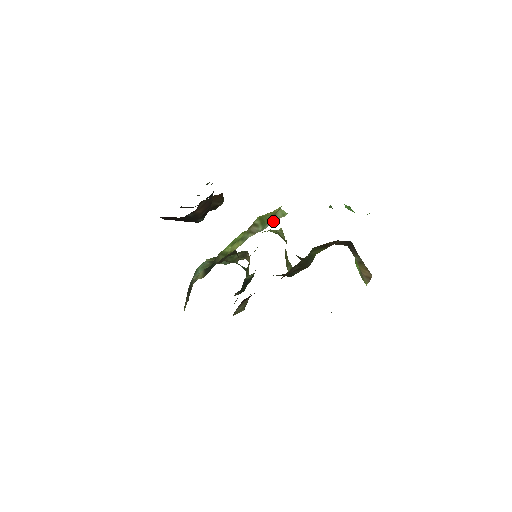
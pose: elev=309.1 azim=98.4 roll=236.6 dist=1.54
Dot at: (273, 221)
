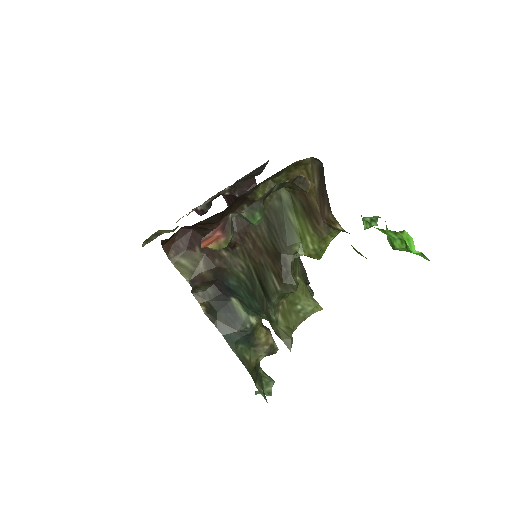
Dot at: occluded
